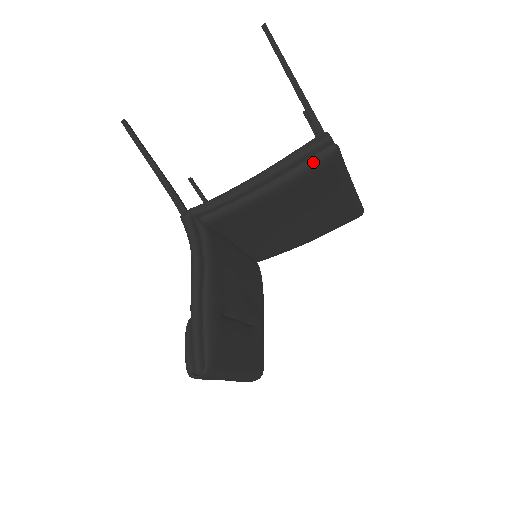
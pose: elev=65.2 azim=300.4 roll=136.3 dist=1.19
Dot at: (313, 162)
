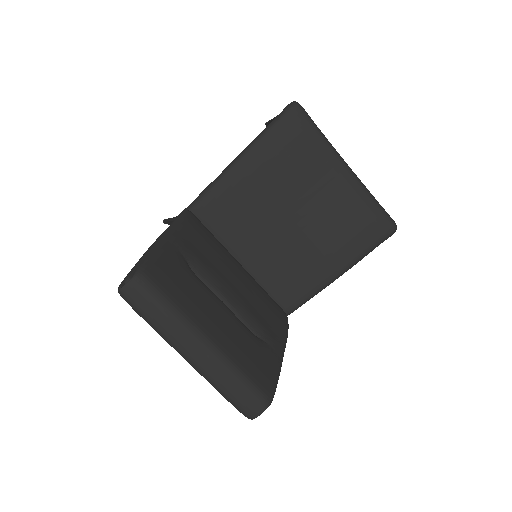
Dot at: (277, 119)
